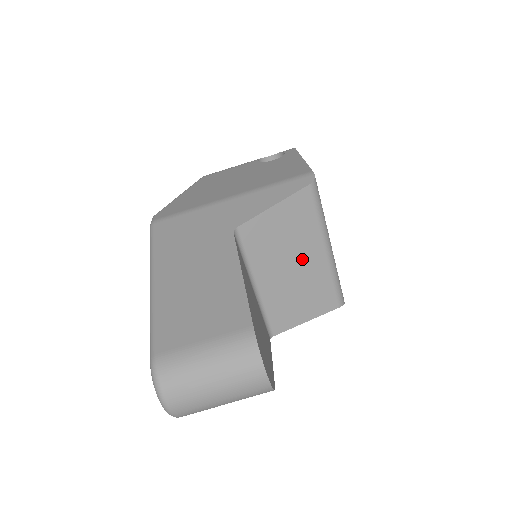
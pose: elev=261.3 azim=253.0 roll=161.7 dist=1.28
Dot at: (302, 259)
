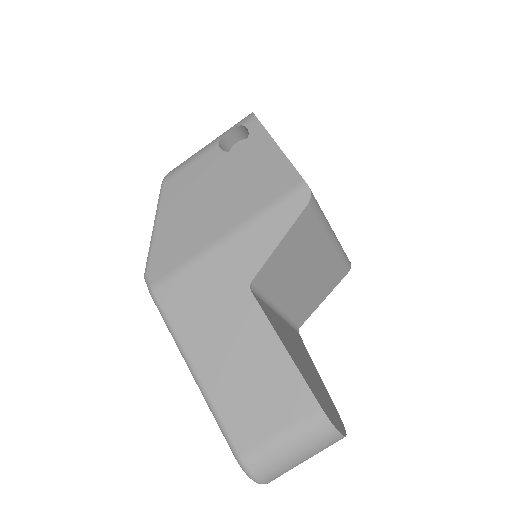
Dot at: (312, 263)
